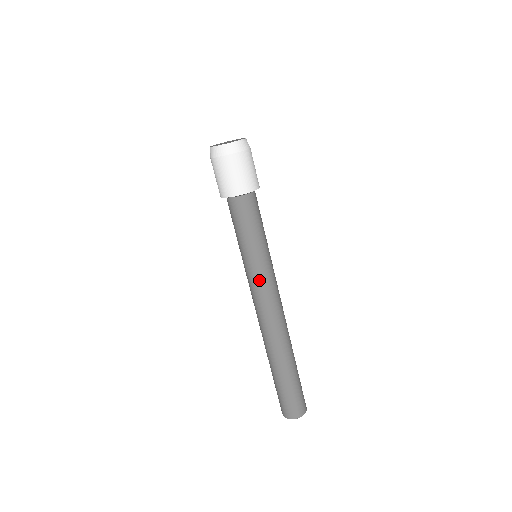
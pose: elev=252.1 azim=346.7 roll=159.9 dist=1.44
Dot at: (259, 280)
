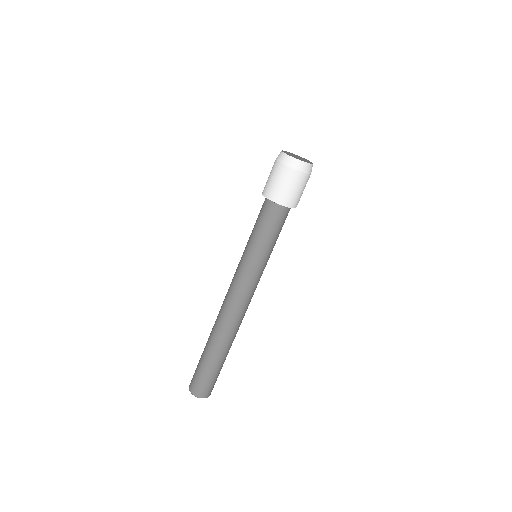
Dot at: (245, 276)
